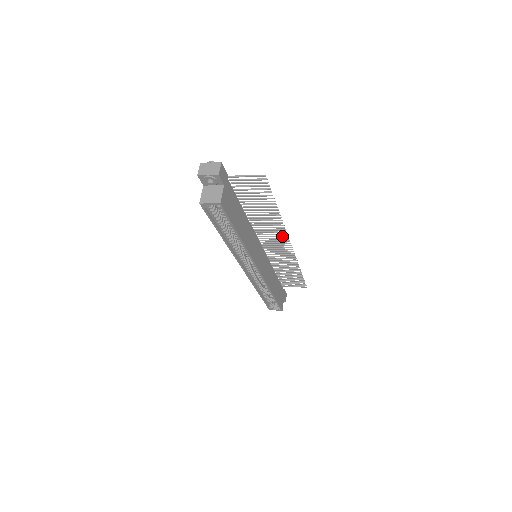
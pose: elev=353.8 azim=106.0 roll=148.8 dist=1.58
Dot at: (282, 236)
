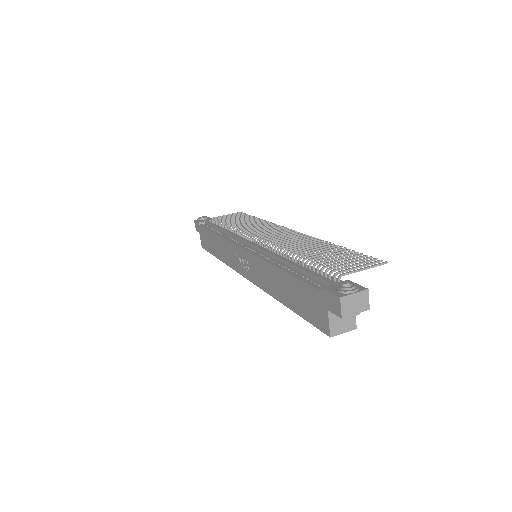
Dot at: (296, 235)
